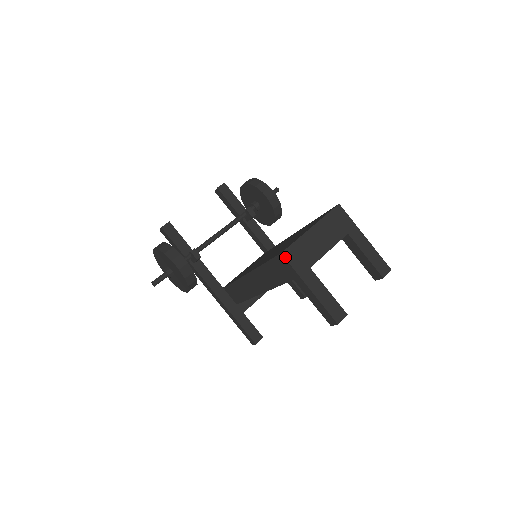
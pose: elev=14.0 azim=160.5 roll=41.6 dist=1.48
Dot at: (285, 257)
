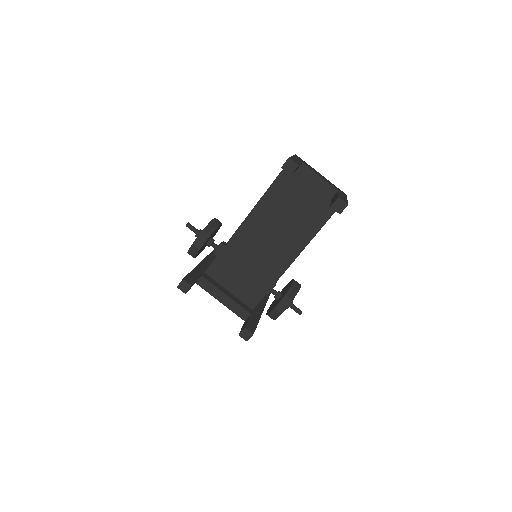
Dot at: (296, 155)
